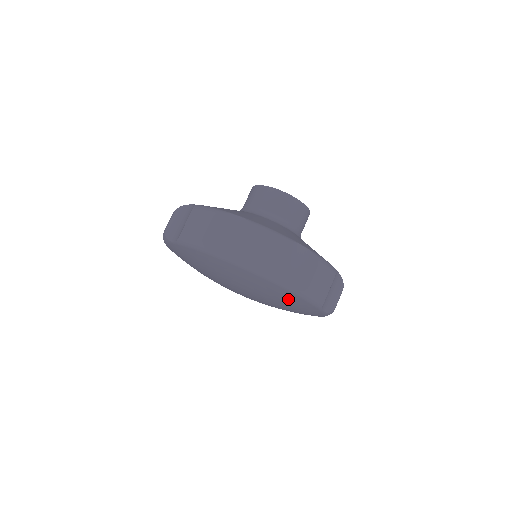
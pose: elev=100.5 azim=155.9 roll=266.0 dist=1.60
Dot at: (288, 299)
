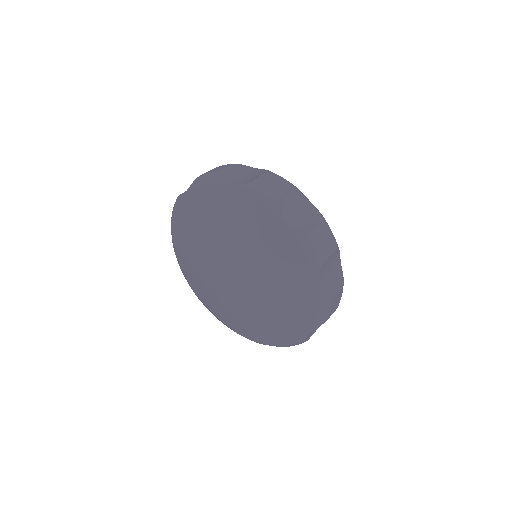
Dot at: (300, 302)
